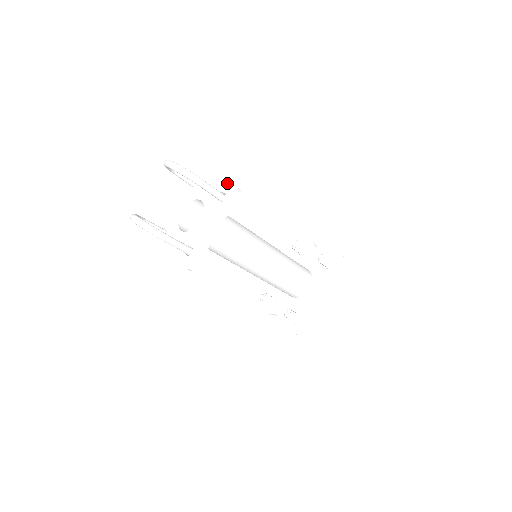
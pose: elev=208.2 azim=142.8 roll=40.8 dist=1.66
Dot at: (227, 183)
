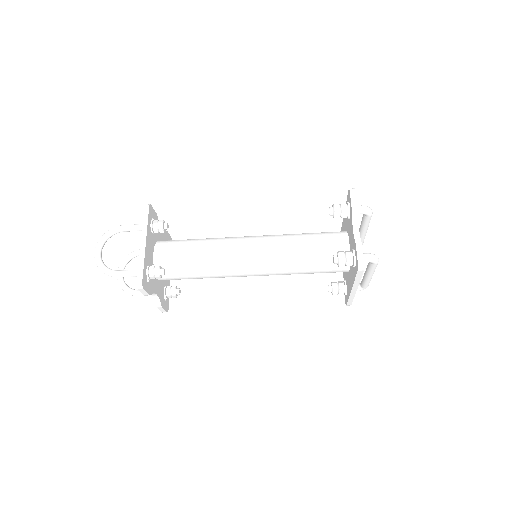
Dot at: (138, 266)
